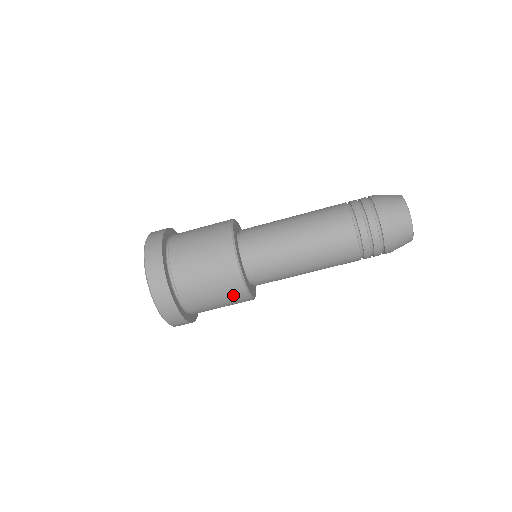
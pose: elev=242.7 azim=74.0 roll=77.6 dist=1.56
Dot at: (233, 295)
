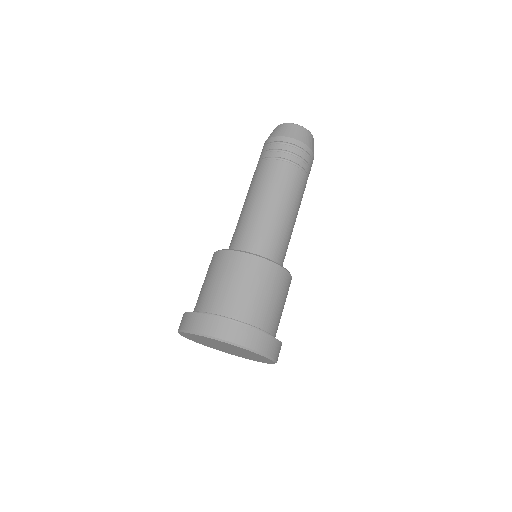
Dot at: (270, 277)
